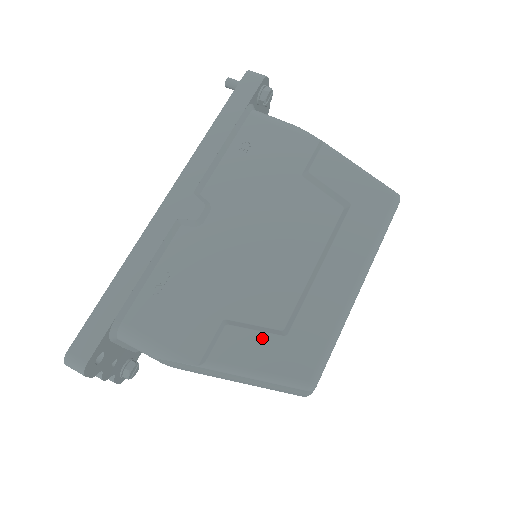
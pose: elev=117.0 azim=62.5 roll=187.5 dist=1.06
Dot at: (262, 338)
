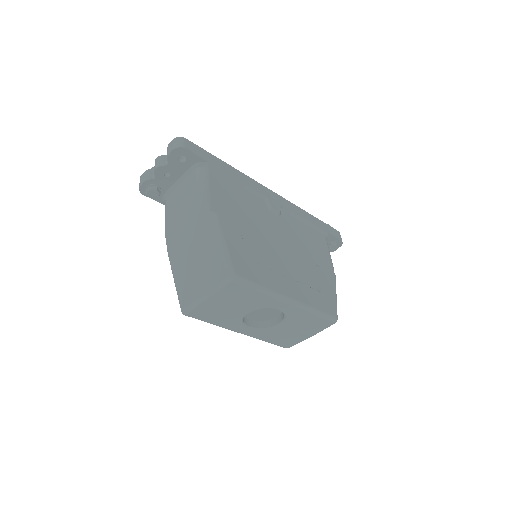
Dot at: (242, 245)
